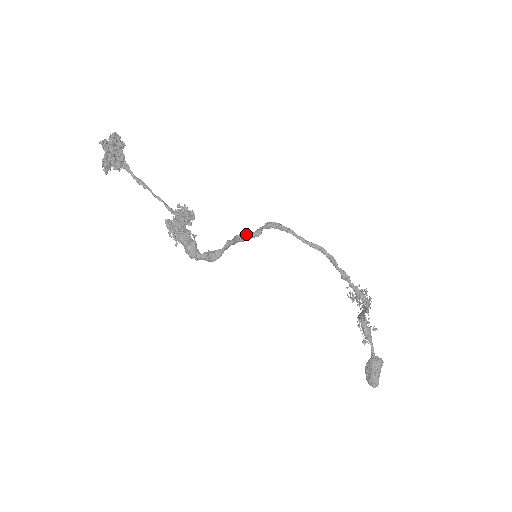
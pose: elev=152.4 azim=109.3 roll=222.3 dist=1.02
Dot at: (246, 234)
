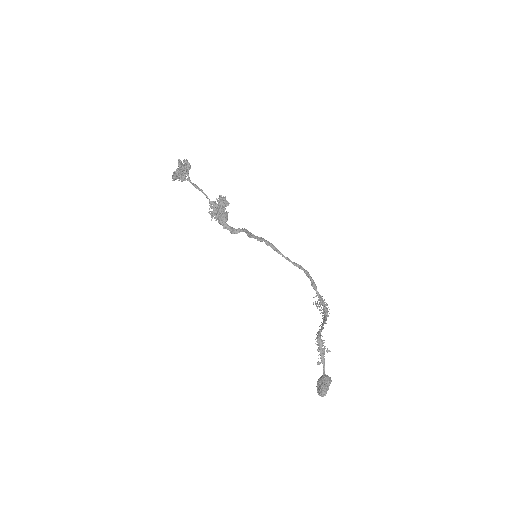
Dot at: (254, 235)
